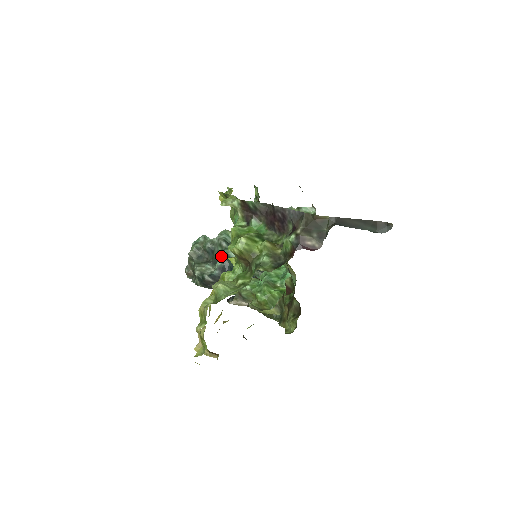
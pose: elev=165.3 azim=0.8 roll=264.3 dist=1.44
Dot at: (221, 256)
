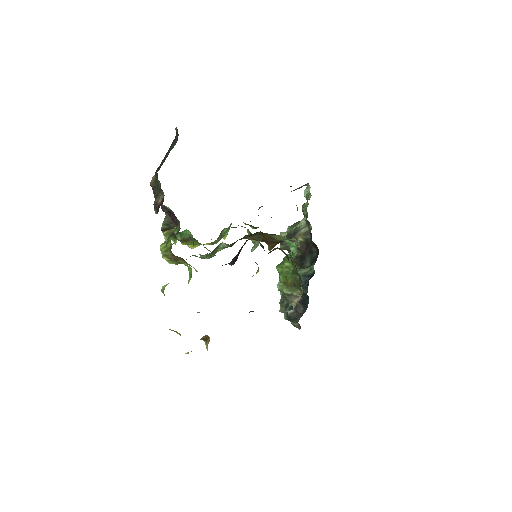
Dot at: occluded
